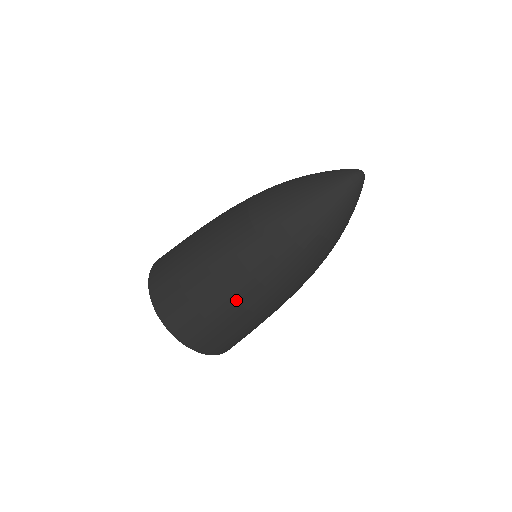
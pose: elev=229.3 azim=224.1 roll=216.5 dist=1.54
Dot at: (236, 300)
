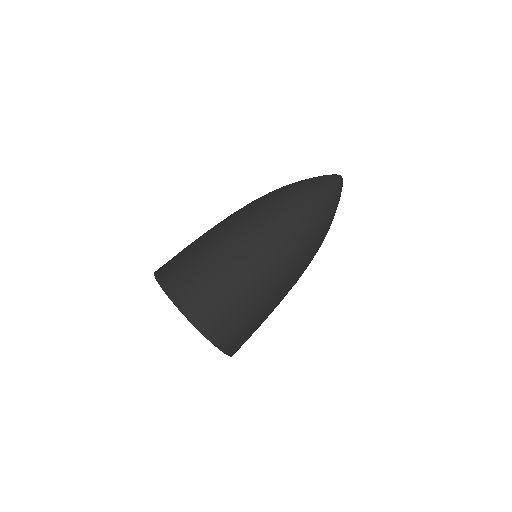
Dot at: (238, 256)
